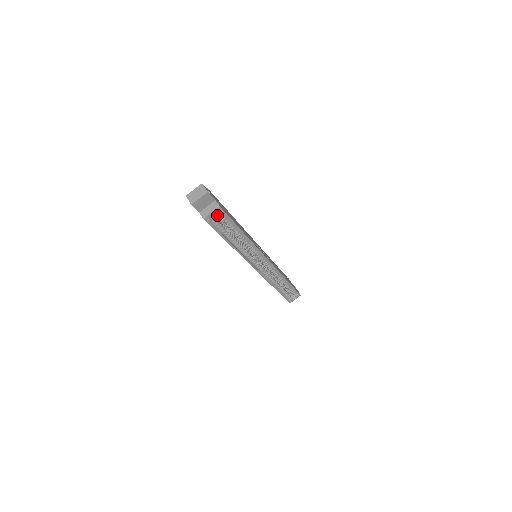
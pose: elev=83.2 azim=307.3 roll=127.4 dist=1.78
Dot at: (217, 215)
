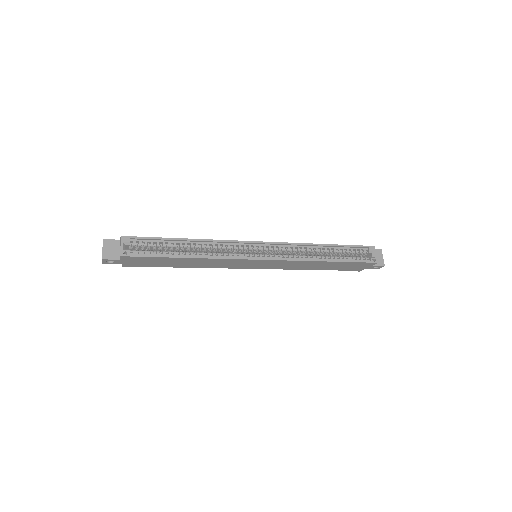
Dot at: (137, 247)
